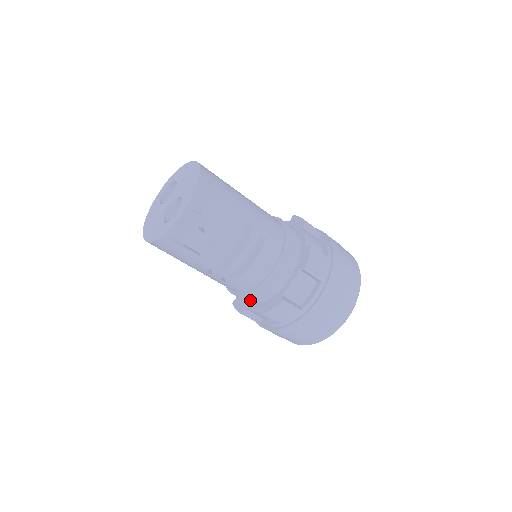
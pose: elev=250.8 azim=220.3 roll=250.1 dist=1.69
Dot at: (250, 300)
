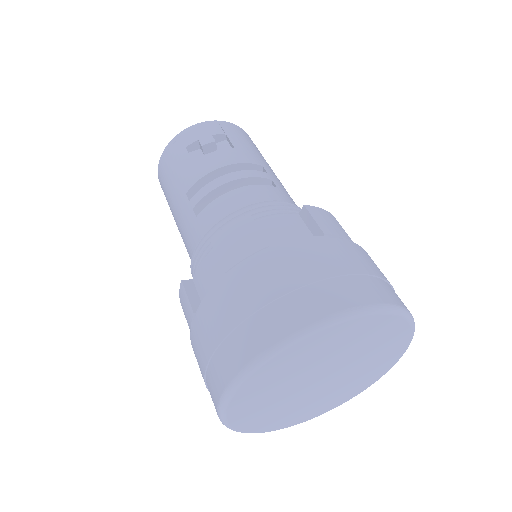
Dot at: (207, 252)
